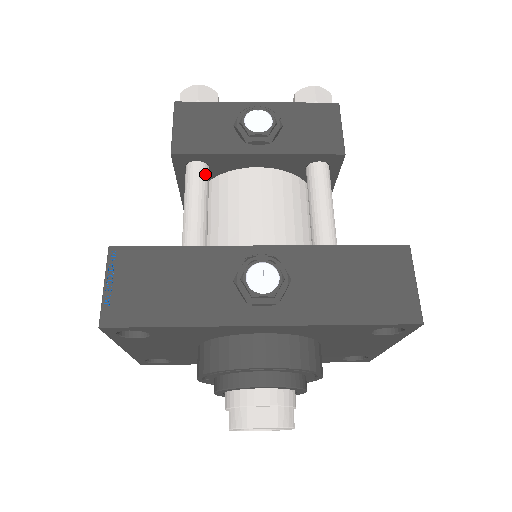
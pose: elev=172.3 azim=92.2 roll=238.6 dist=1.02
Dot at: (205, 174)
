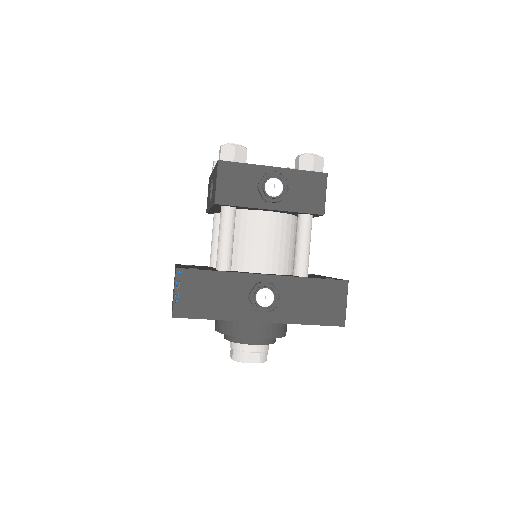
Dot at: (234, 215)
